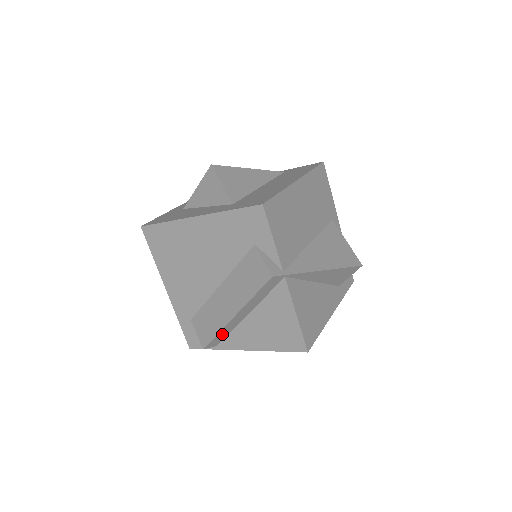
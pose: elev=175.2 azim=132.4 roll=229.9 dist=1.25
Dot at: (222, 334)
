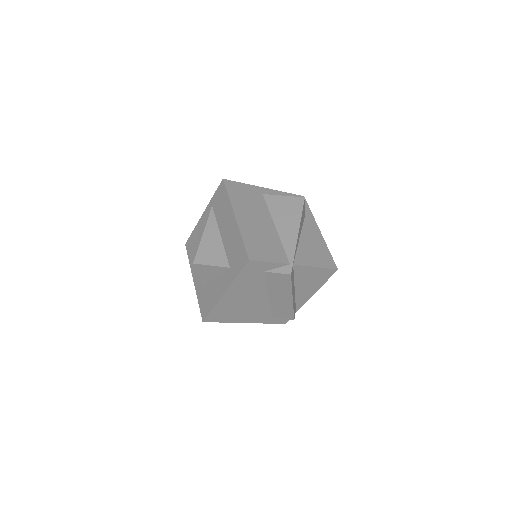
Dot at: (294, 307)
